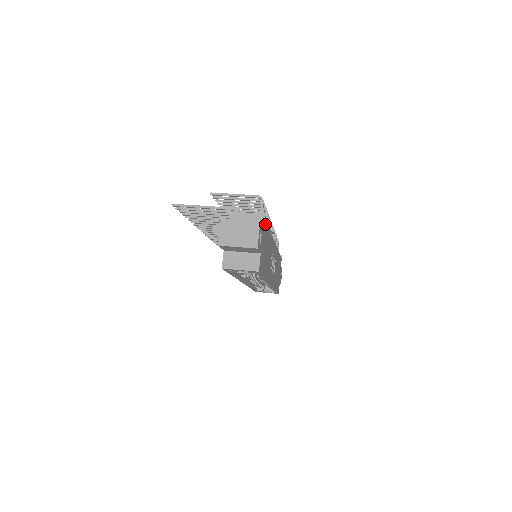
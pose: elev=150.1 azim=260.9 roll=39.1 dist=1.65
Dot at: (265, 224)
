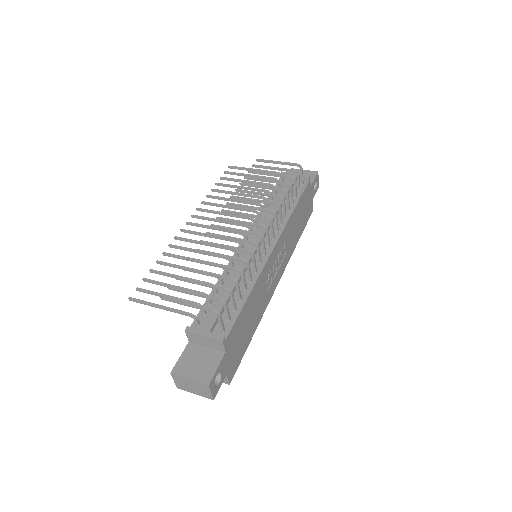
Dot at: (227, 341)
